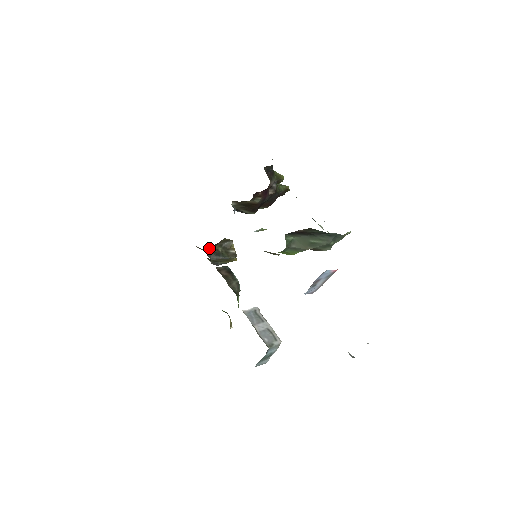
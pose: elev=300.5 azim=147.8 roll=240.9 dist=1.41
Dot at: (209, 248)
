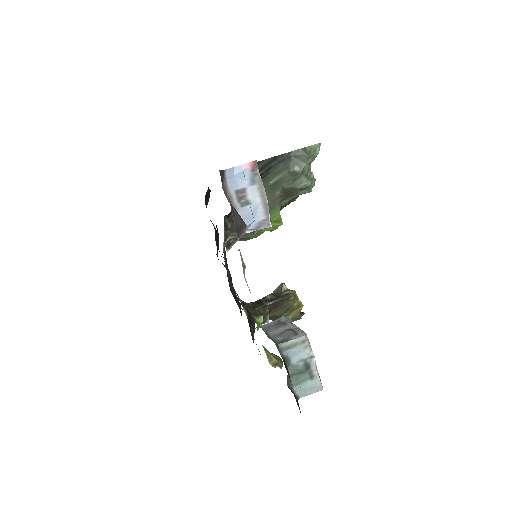
Dot at: occluded
